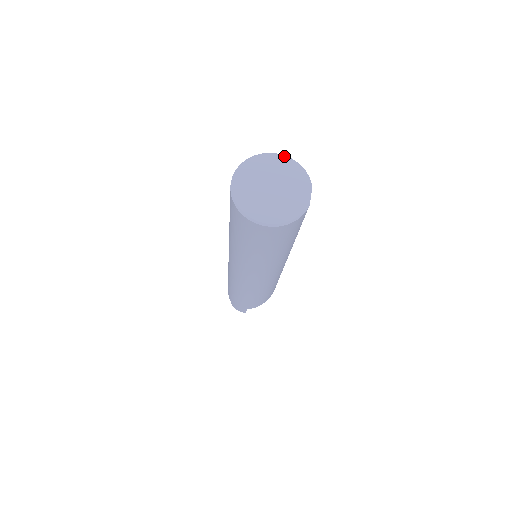
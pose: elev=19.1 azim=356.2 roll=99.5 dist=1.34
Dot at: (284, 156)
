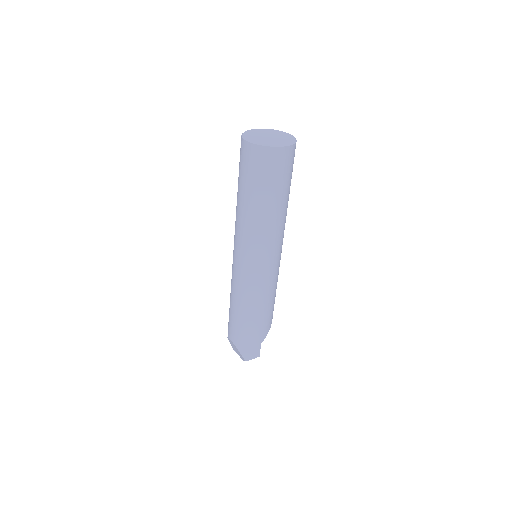
Dot at: (259, 129)
